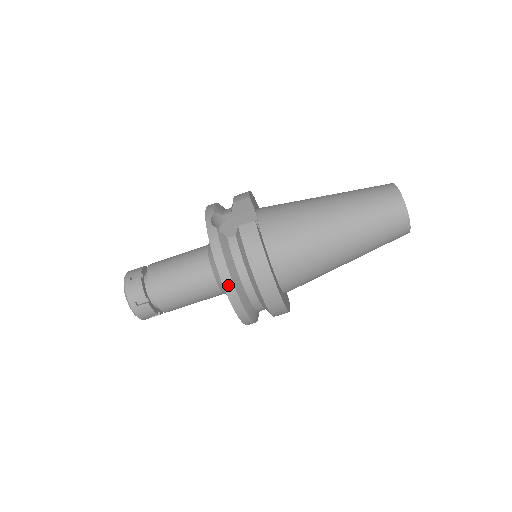
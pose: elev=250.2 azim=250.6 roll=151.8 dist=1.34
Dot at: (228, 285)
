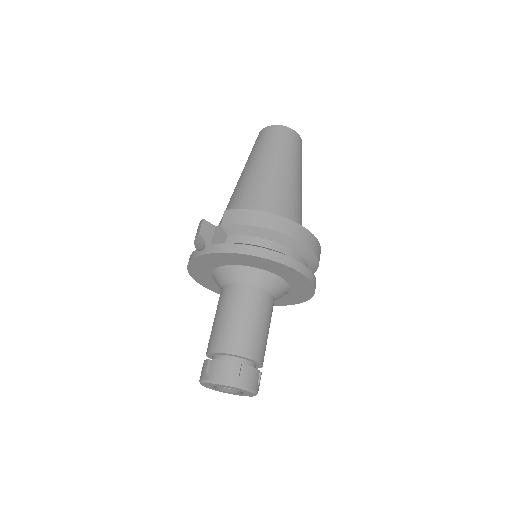
Dot at: (267, 254)
